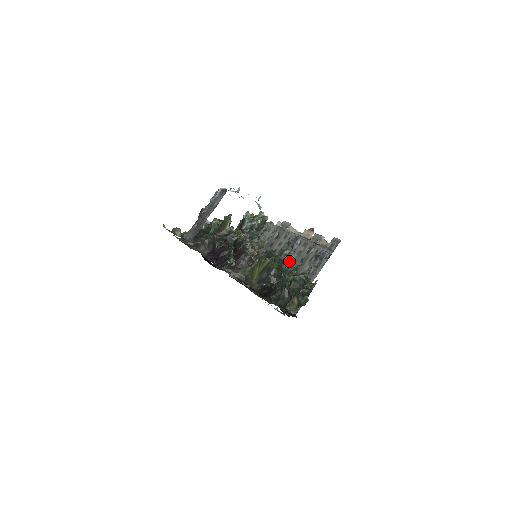
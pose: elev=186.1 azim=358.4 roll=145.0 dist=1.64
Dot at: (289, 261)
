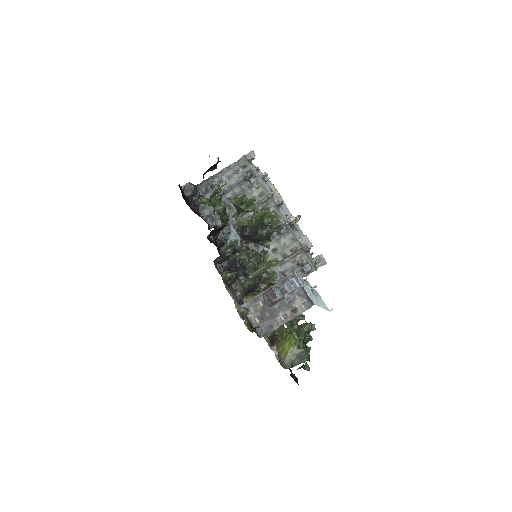
Dot at: (271, 248)
